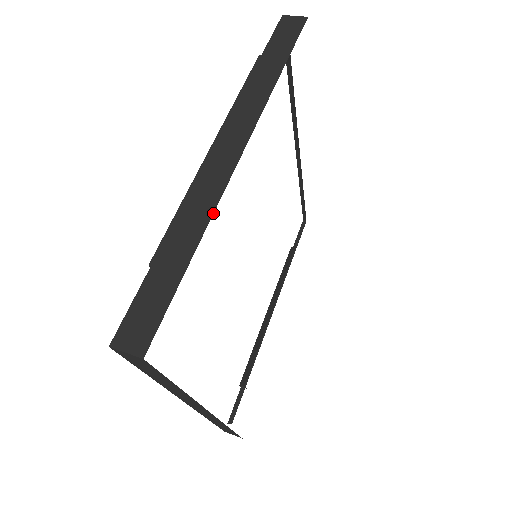
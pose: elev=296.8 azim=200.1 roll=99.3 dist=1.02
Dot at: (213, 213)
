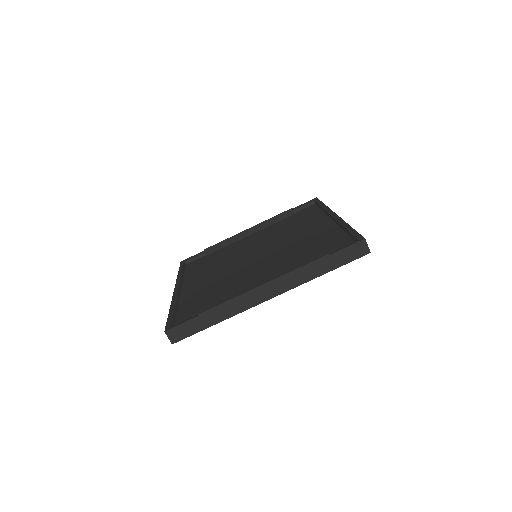
Dot at: occluded
